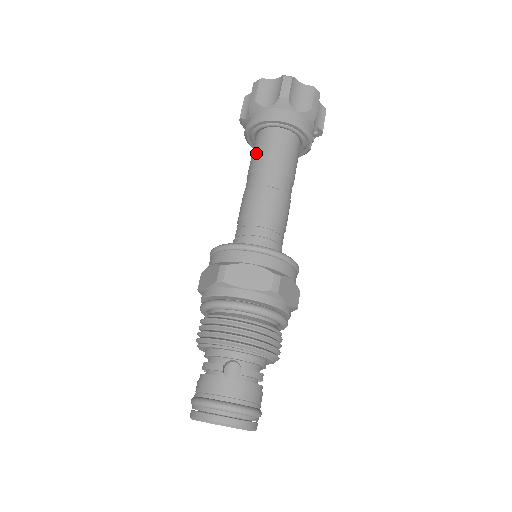
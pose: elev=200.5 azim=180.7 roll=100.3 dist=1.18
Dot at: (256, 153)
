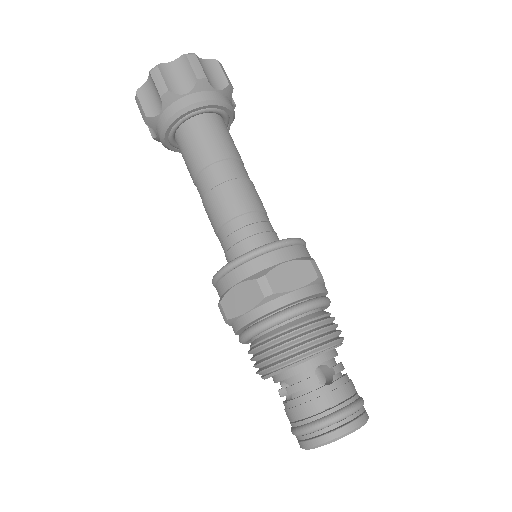
Dot at: (196, 149)
